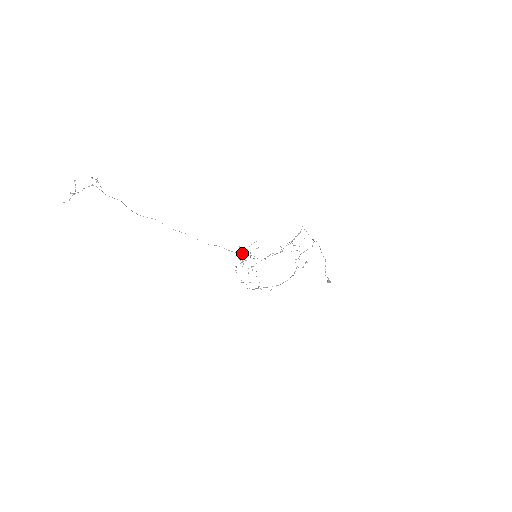
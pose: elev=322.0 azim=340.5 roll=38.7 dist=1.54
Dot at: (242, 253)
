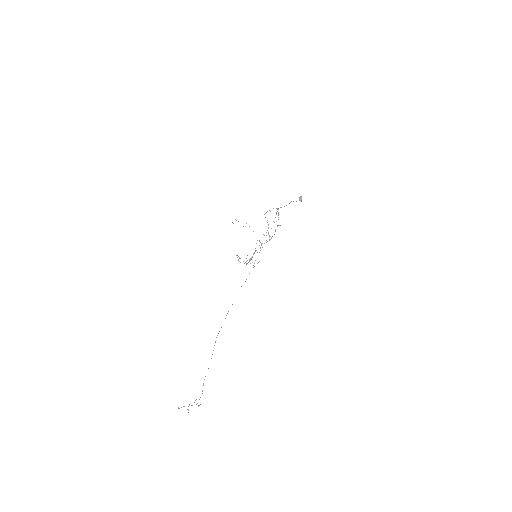
Dot at: occluded
